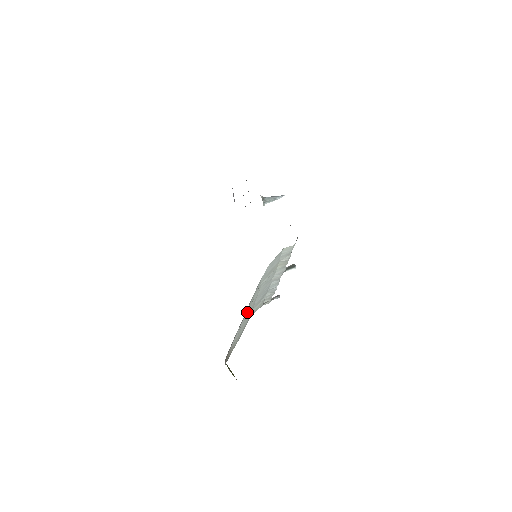
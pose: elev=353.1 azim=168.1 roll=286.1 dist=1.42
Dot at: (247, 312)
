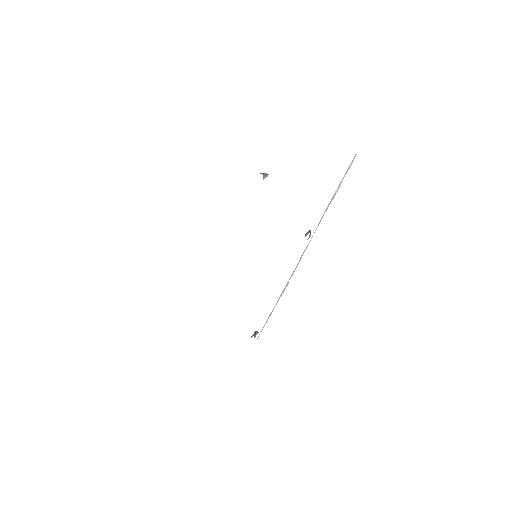
Dot at: occluded
